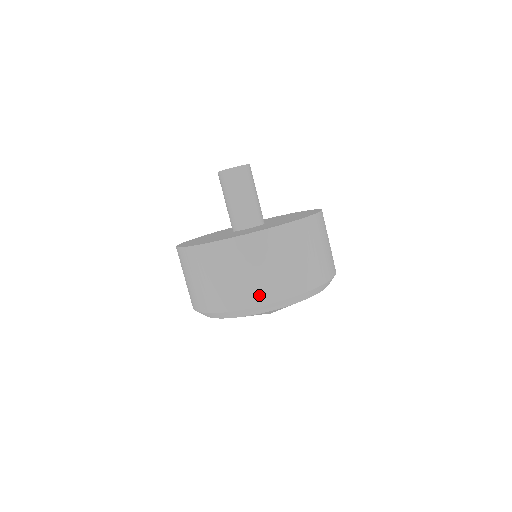
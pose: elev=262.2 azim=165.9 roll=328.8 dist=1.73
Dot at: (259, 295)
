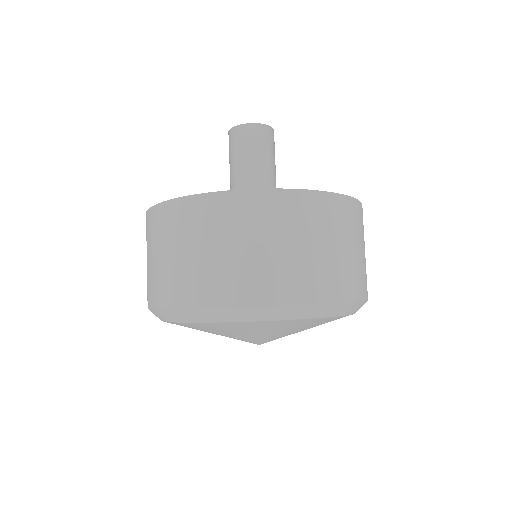
Dot at: (354, 284)
